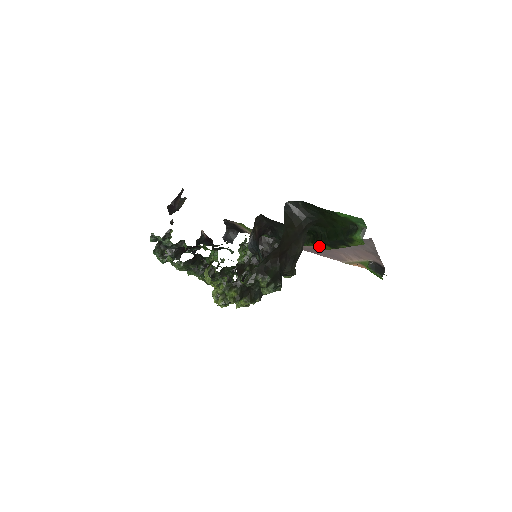
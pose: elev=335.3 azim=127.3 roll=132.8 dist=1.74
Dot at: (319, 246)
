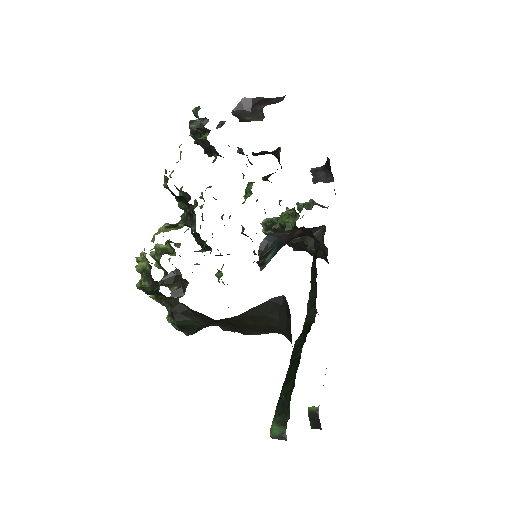
Dot at: occluded
